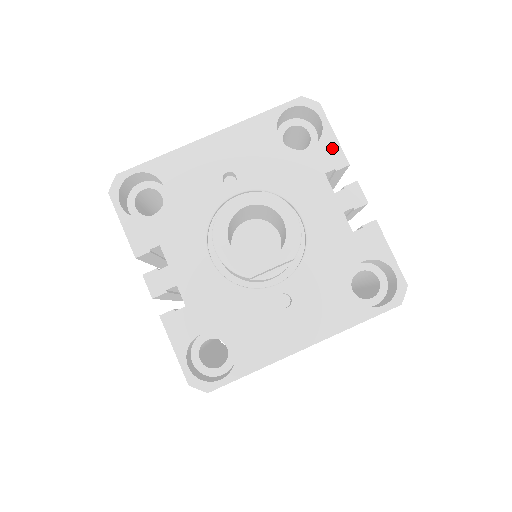
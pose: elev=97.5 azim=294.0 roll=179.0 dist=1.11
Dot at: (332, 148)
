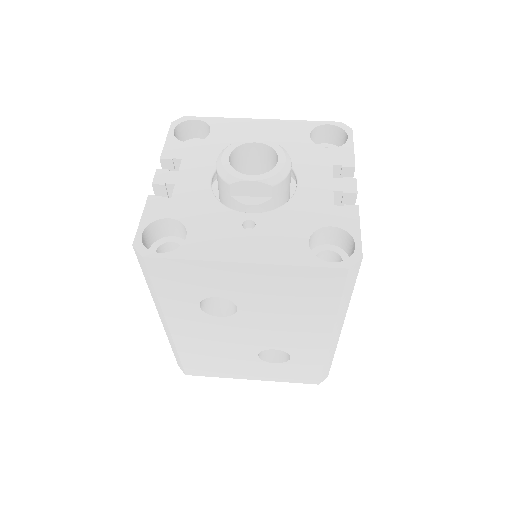
Dot at: (347, 154)
